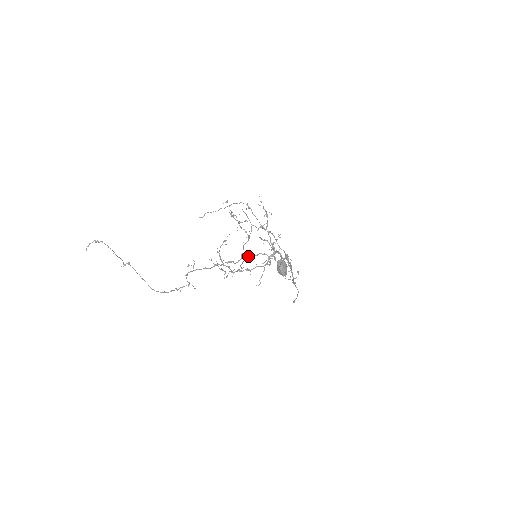
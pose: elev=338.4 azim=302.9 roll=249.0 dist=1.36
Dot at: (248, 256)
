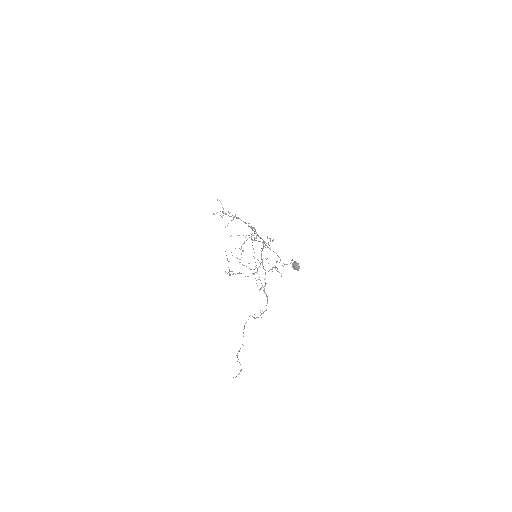
Dot at: (263, 267)
